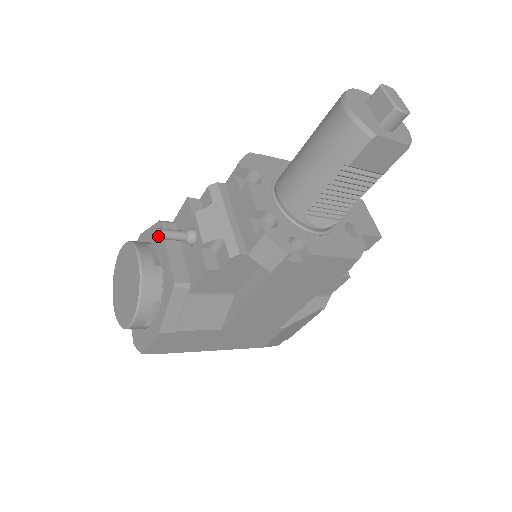
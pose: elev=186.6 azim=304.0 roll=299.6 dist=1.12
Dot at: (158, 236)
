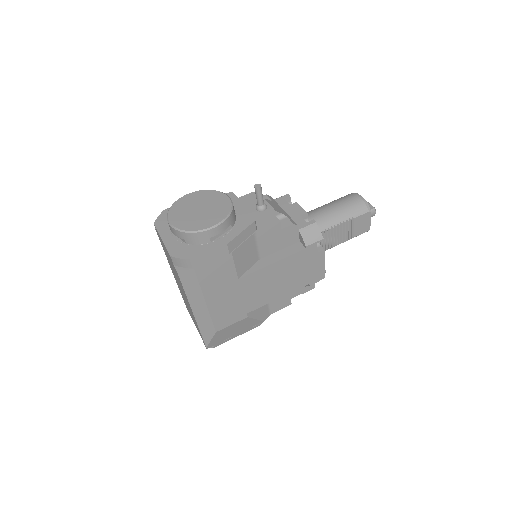
Dot at: (260, 189)
